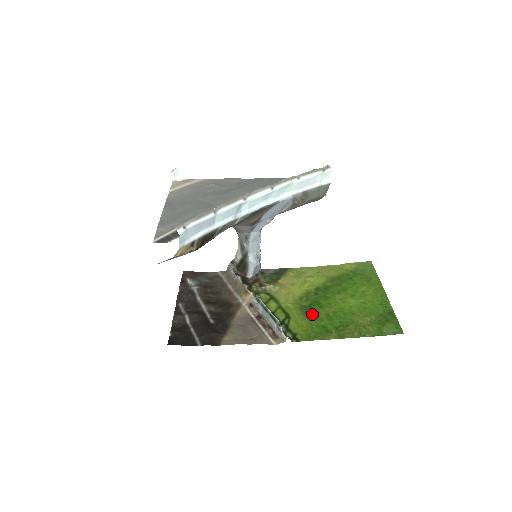
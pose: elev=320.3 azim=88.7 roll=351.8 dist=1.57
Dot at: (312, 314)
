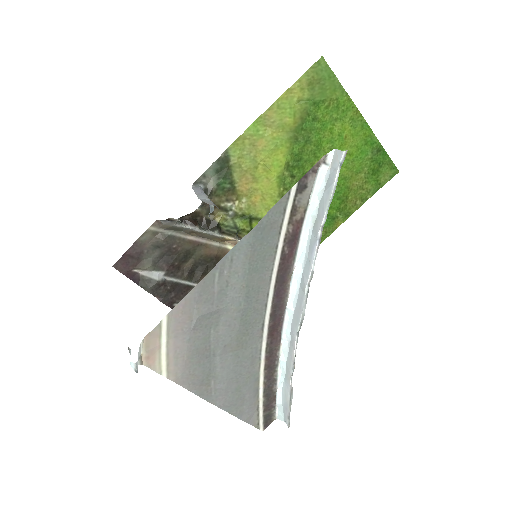
Dot at: occluded
